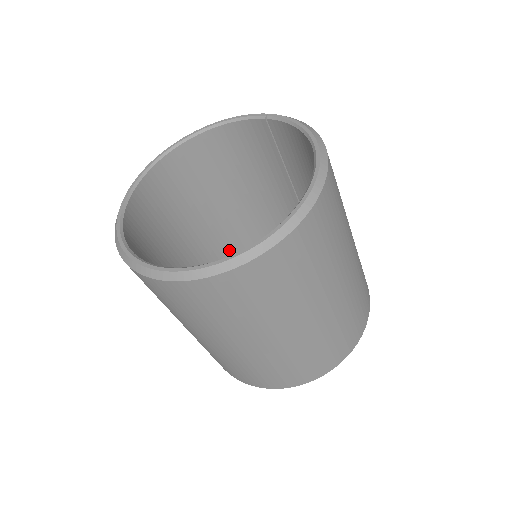
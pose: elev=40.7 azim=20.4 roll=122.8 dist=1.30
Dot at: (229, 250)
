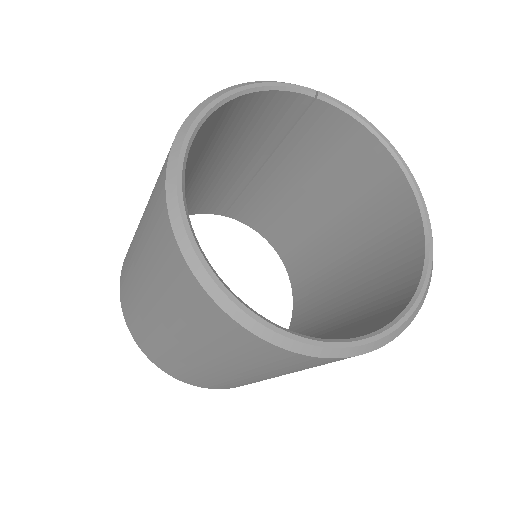
Dot at: occluded
